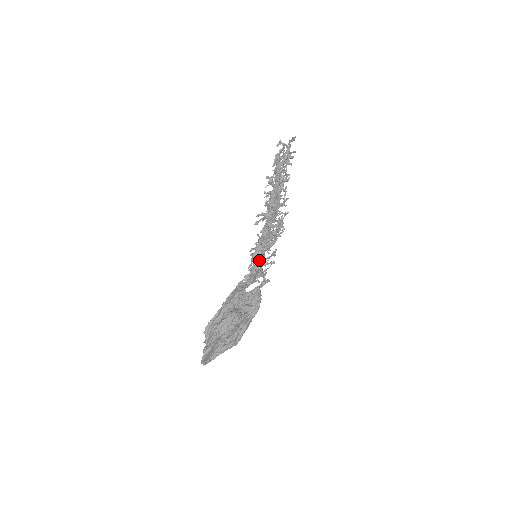
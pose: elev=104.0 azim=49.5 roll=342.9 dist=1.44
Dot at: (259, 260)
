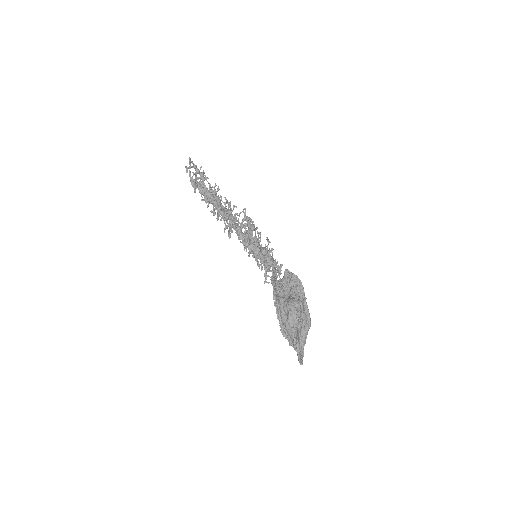
Dot at: (266, 252)
